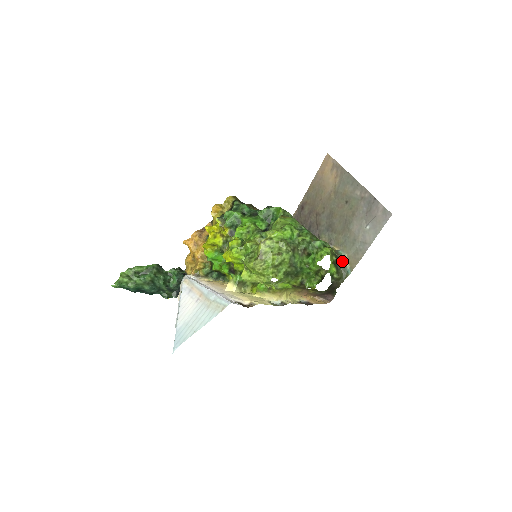
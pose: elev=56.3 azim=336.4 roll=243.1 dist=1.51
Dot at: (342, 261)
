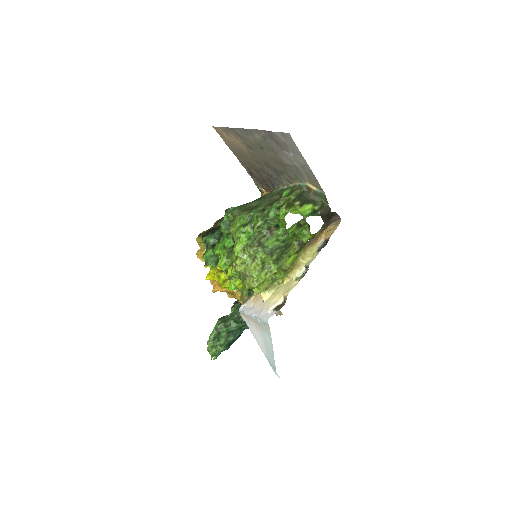
Dot at: (309, 191)
